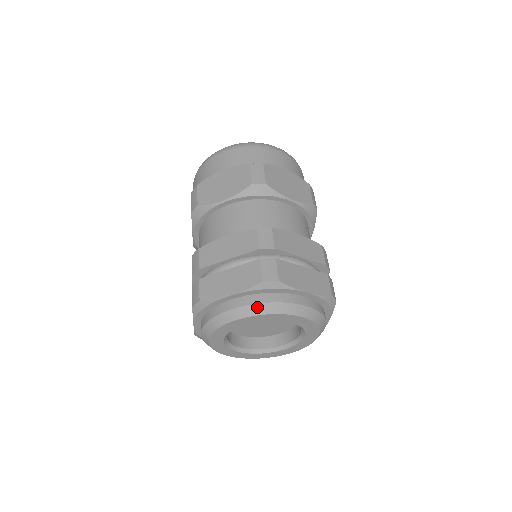
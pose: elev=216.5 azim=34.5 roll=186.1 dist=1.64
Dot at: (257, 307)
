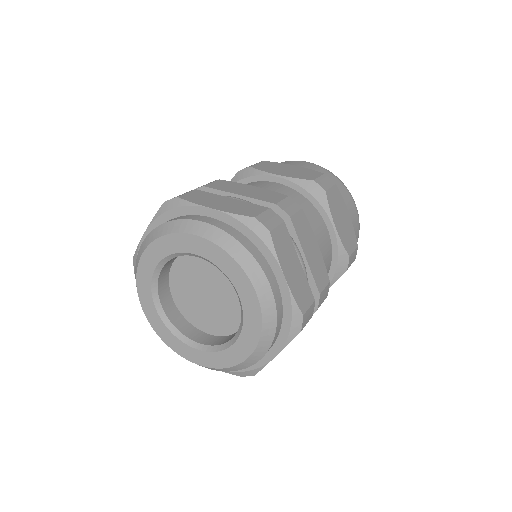
Dot at: (225, 237)
